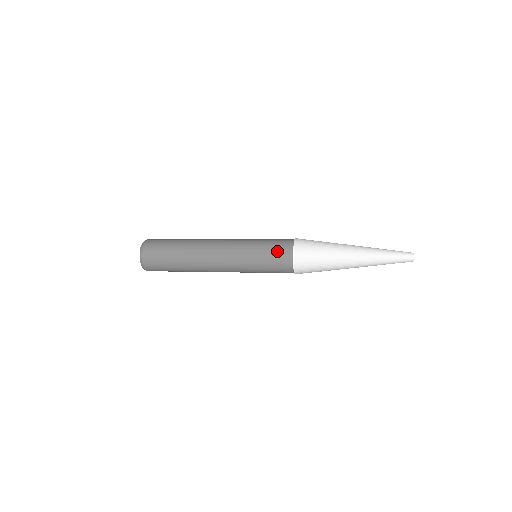
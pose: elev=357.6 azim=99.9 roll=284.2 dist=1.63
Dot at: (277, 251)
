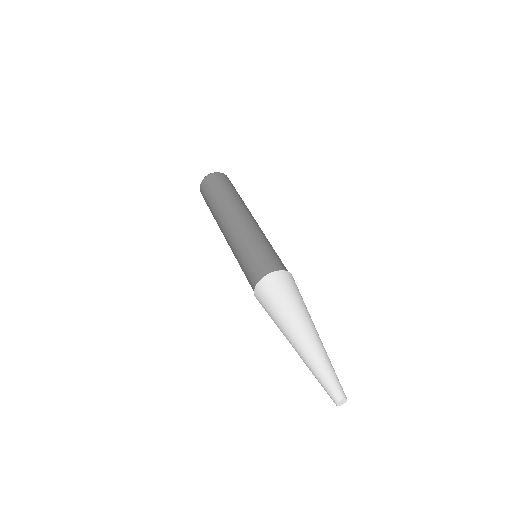
Dot at: occluded
